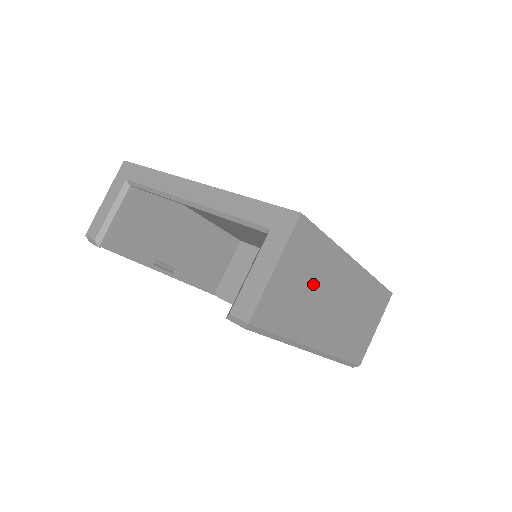
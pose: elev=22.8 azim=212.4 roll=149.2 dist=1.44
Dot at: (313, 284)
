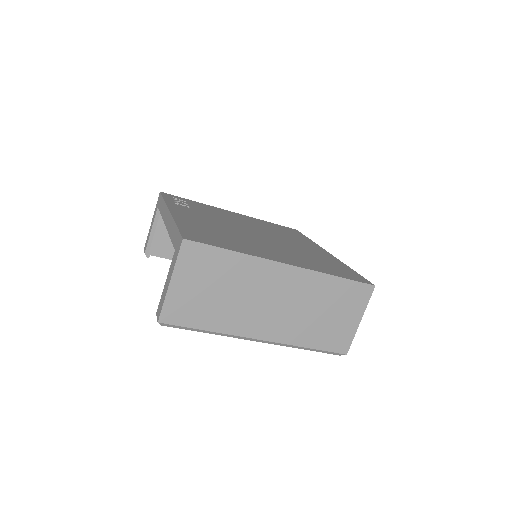
Dot at: (228, 289)
